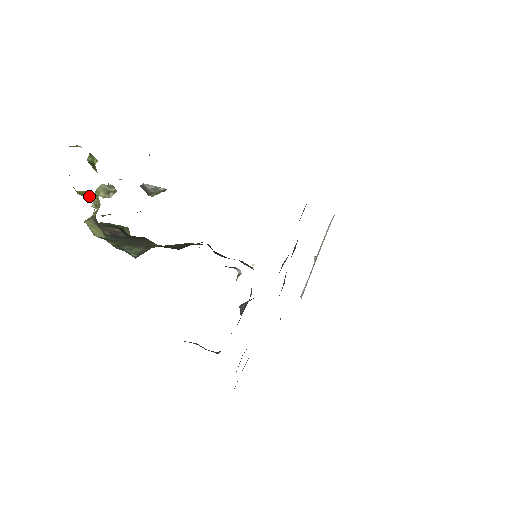
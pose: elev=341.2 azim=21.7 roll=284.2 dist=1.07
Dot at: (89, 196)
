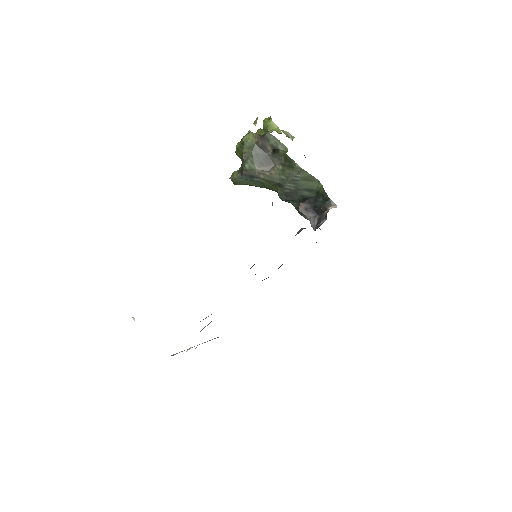
Dot at: (272, 129)
